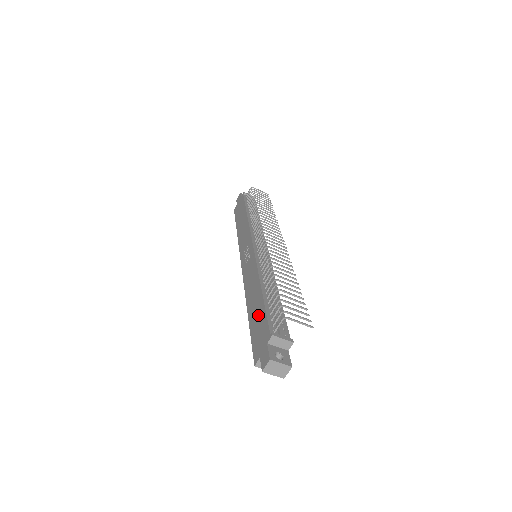
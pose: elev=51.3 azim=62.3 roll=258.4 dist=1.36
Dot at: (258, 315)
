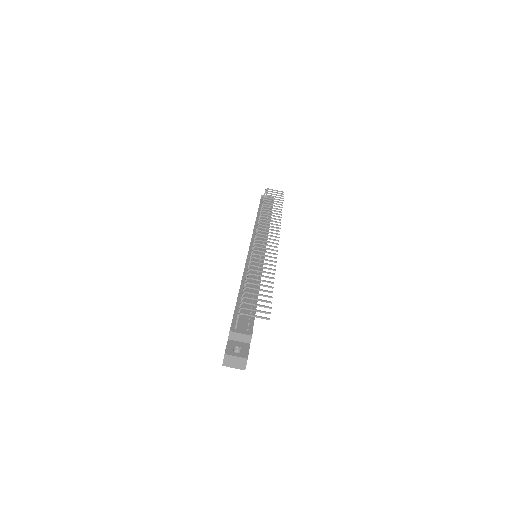
Dot at: occluded
